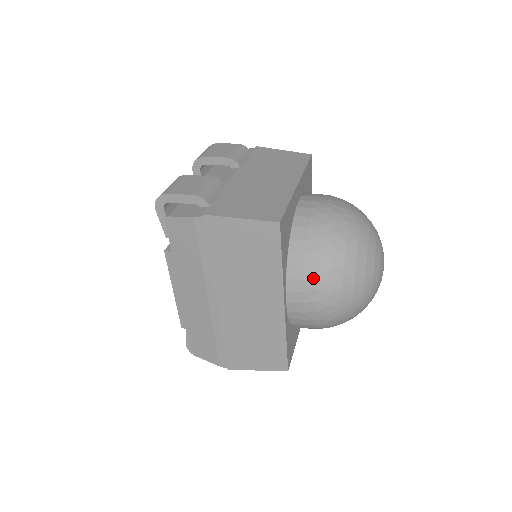
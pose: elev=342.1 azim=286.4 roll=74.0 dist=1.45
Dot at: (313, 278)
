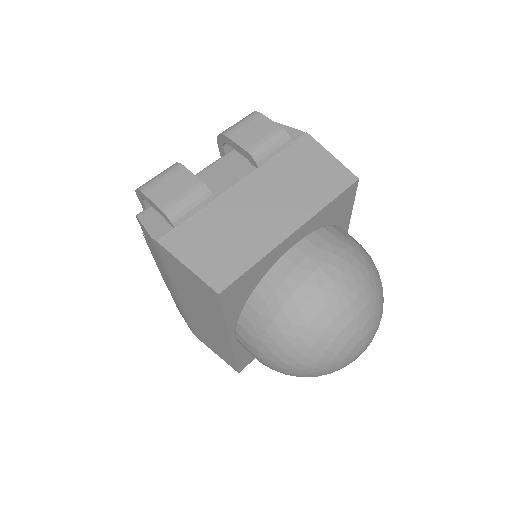
Dot at: (259, 340)
